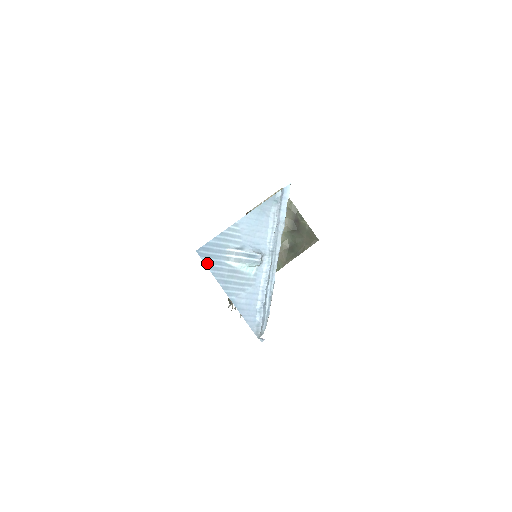
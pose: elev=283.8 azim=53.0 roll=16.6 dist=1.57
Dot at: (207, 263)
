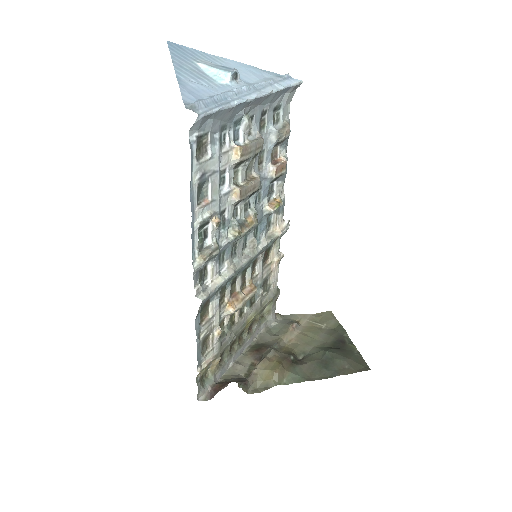
Dot at: (172, 50)
